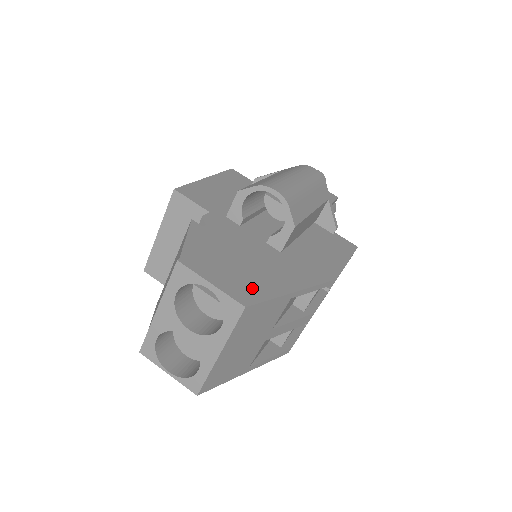
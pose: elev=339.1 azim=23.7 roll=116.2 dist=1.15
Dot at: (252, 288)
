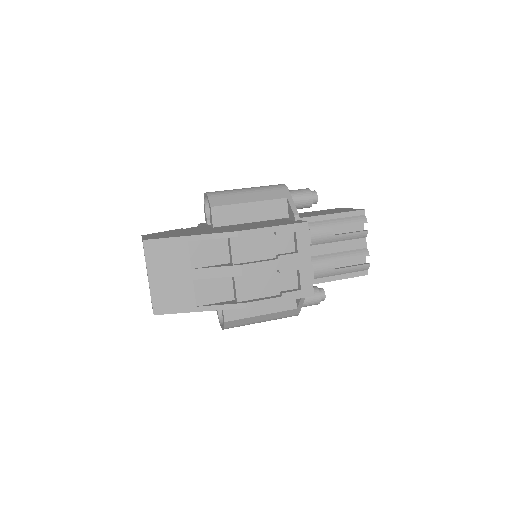
Dot at: (162, 237)
